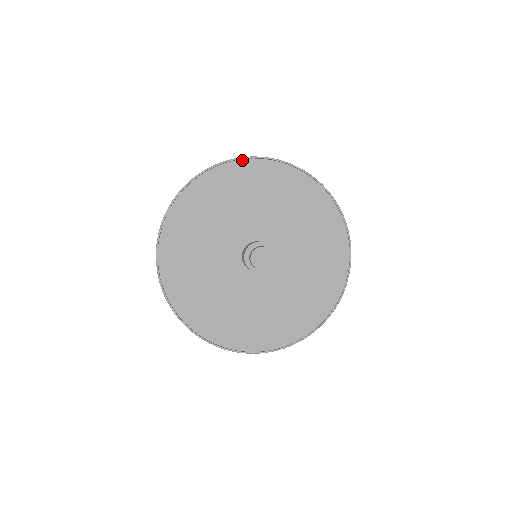
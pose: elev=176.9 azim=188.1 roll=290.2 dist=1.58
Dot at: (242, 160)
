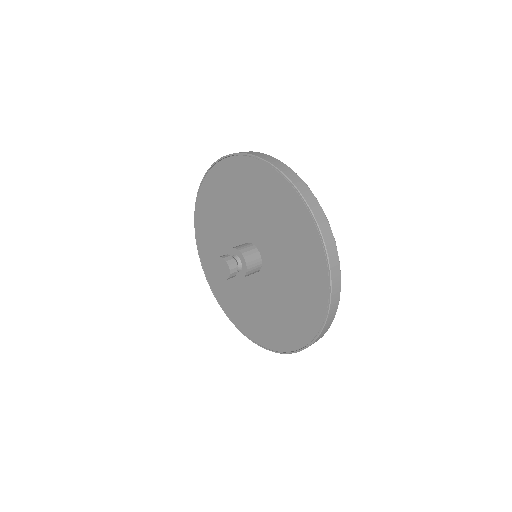
Dot at: (213, 167)
